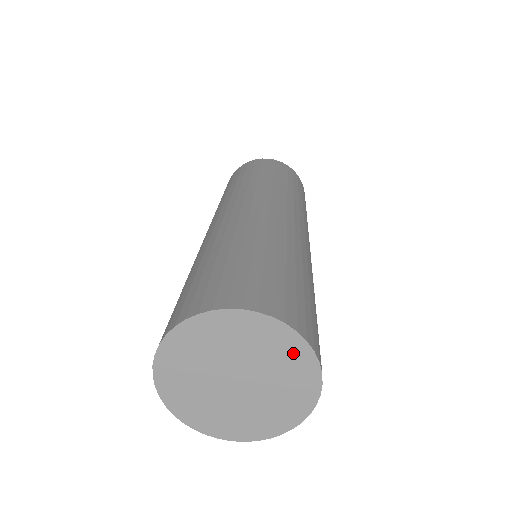
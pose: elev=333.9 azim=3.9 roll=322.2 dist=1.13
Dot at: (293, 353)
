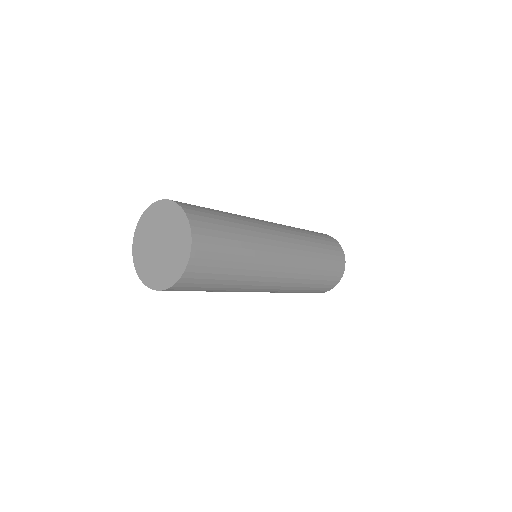
Dot at: (172, 211)
